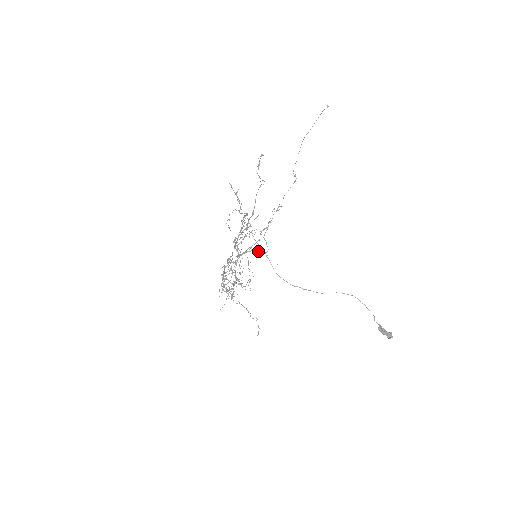
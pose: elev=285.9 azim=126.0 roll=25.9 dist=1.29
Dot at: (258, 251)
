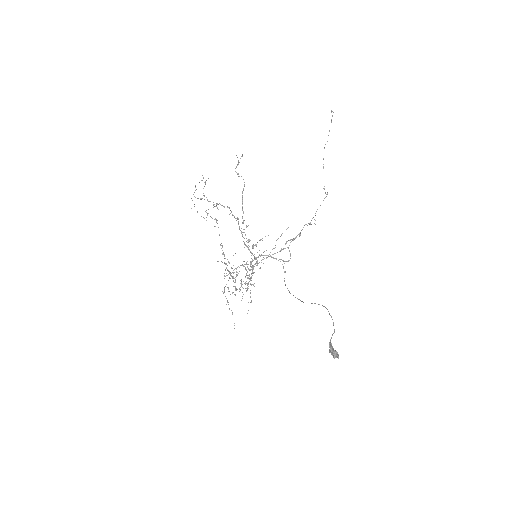
Dot at: (273, 257)
